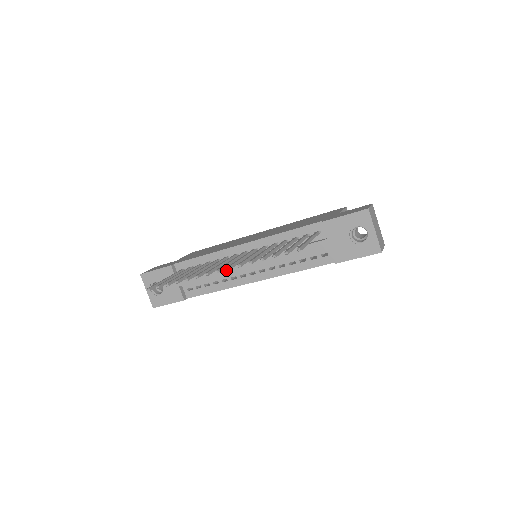
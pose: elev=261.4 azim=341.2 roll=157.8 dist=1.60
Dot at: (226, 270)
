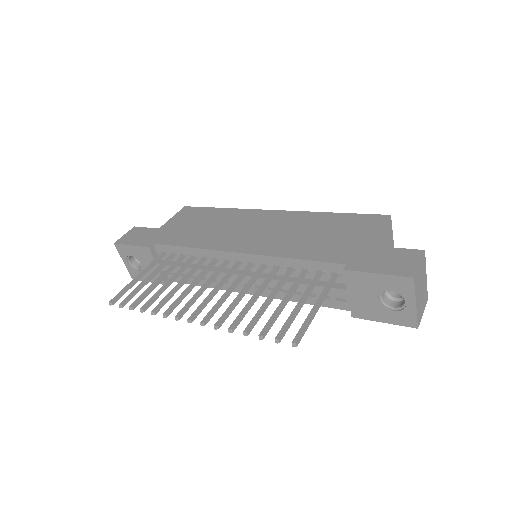
Dot at: occluded
